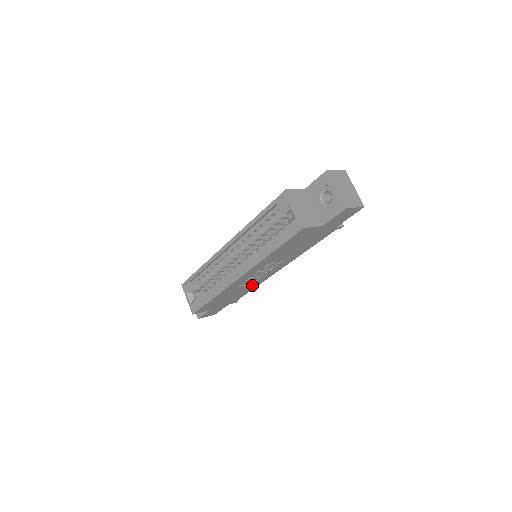
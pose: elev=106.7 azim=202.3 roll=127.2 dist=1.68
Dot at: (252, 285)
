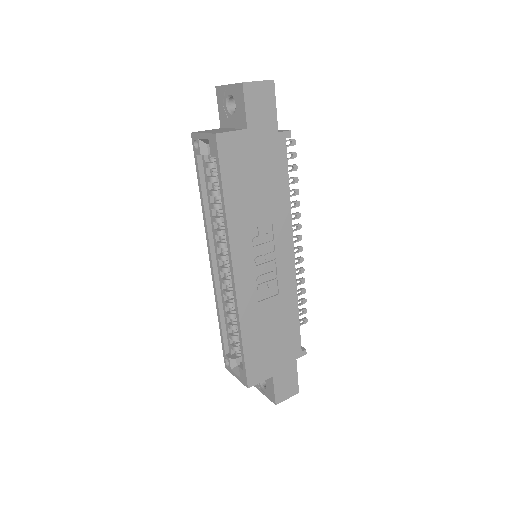
Dot at: (284, 299)
